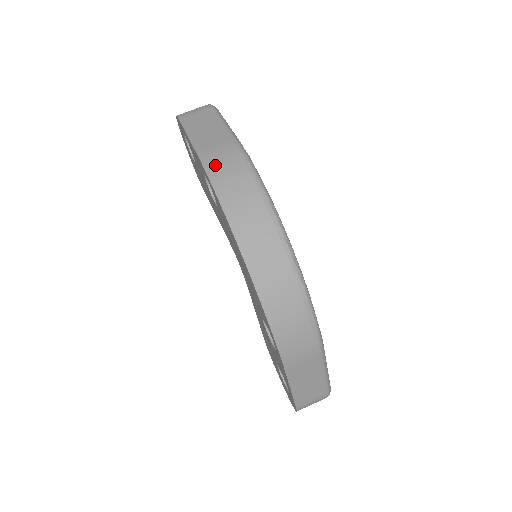
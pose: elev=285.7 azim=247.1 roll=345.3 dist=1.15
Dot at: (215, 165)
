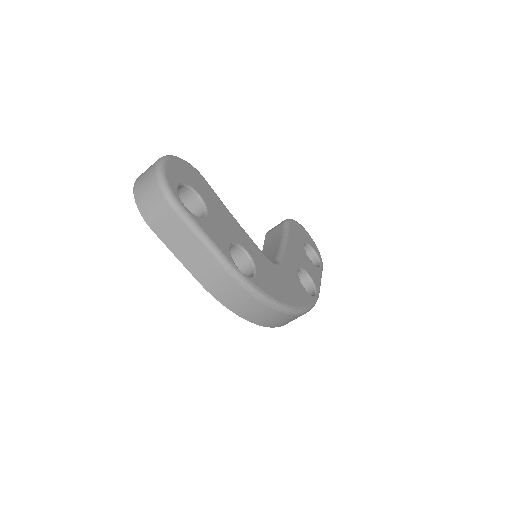
Dot at: (221, 294)
